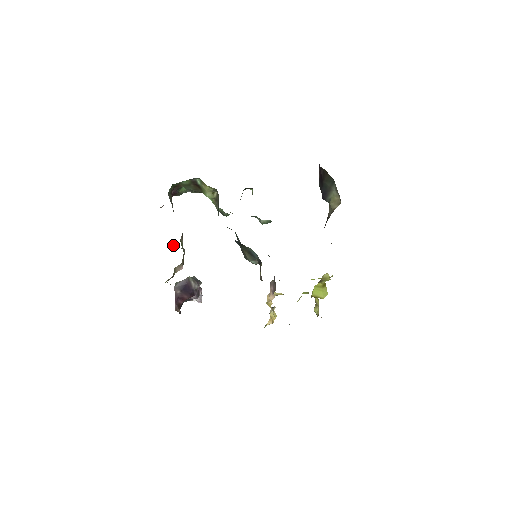
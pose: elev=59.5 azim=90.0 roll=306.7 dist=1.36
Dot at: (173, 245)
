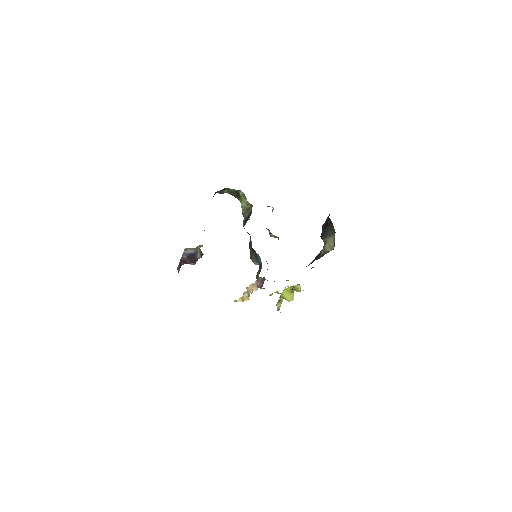
Dot at: occluded
